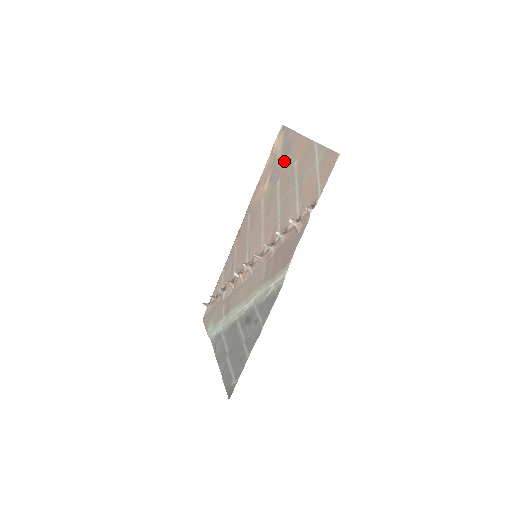
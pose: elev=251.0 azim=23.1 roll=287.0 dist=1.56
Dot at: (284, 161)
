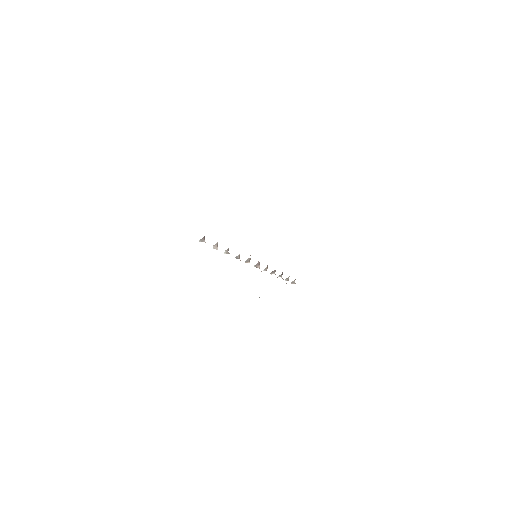
Dot at: occluded
